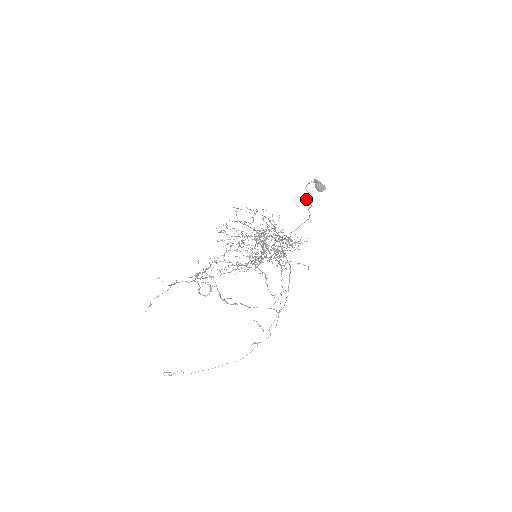
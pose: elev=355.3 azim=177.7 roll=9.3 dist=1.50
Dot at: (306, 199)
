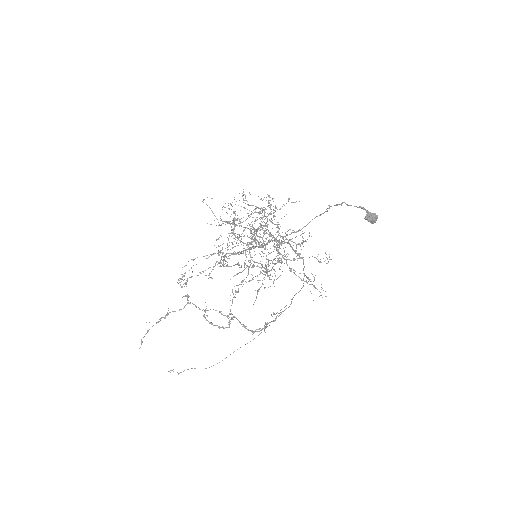
Dot at: (330, 206)
